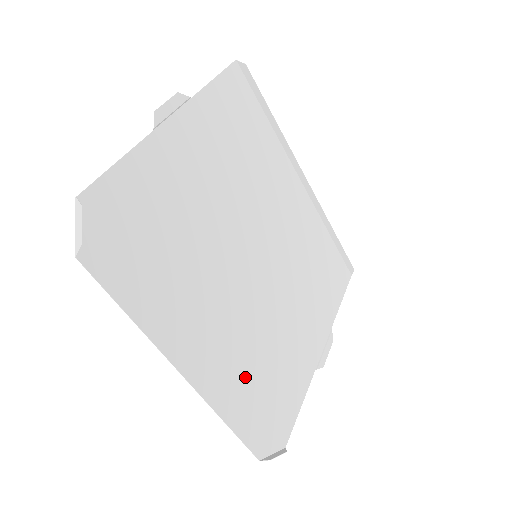
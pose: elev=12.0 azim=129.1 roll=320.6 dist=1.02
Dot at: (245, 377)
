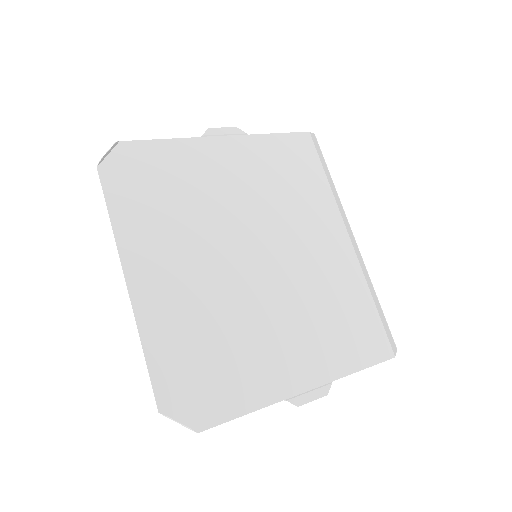
Dot at: (187, 332)
